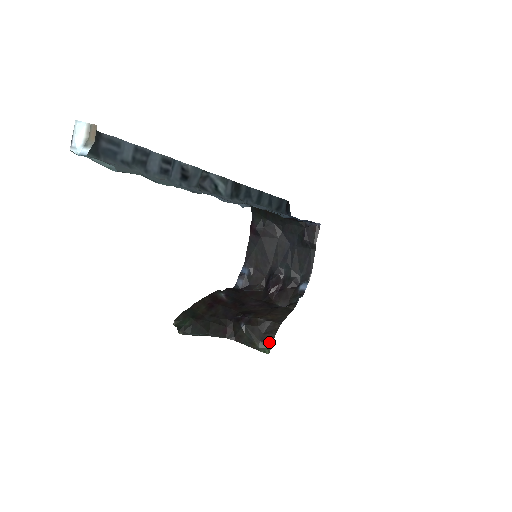
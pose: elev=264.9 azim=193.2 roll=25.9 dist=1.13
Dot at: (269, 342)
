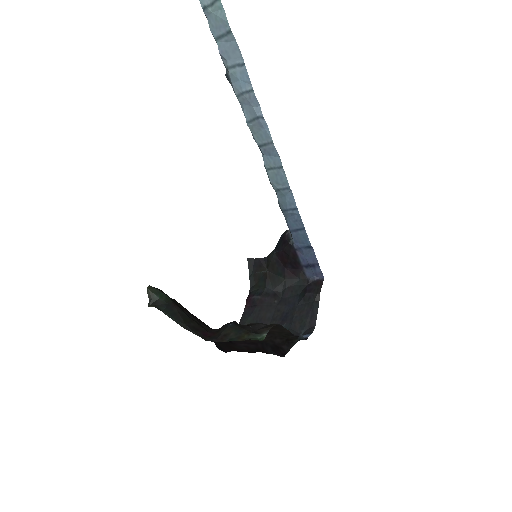
Dot at: (263, 332)
